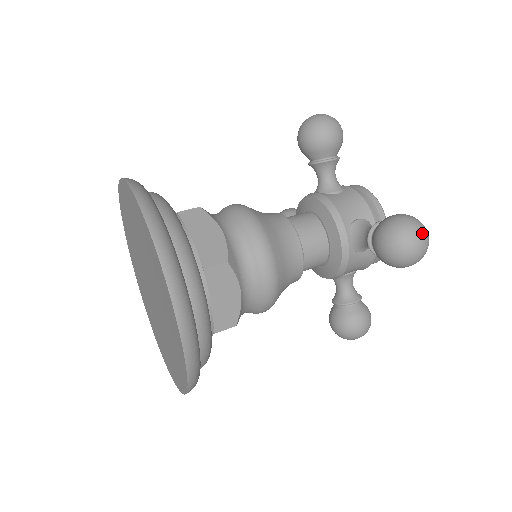
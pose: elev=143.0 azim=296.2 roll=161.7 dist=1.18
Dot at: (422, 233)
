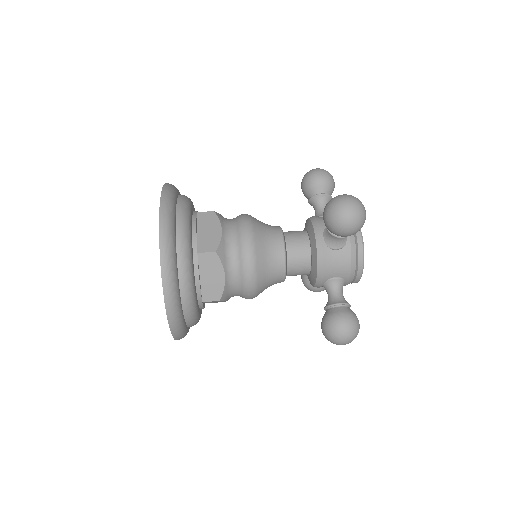
Dot at: (349, 341)
